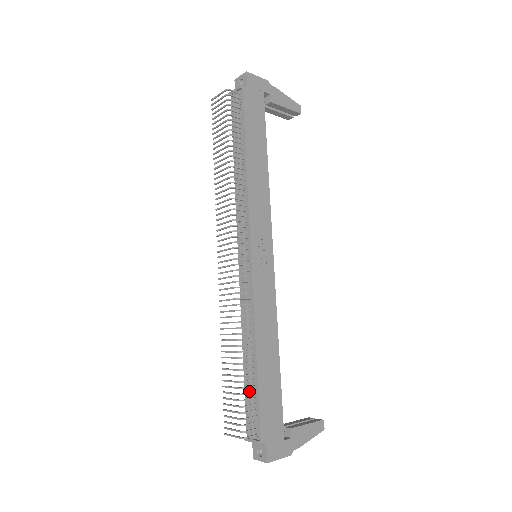
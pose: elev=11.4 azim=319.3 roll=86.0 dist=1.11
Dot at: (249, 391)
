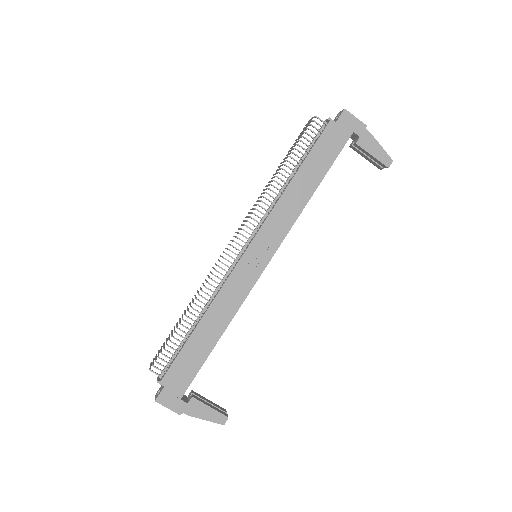
Dot at: (180, 344)
